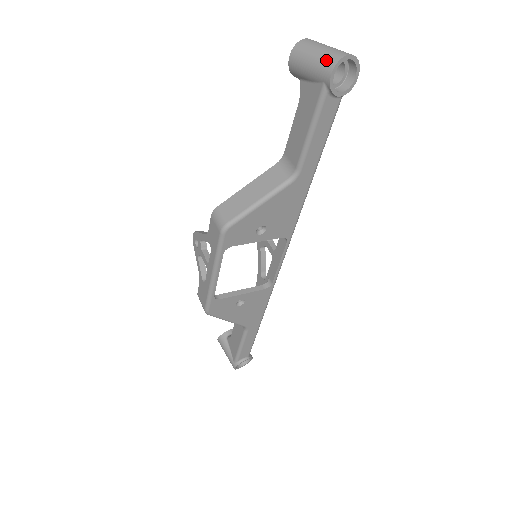
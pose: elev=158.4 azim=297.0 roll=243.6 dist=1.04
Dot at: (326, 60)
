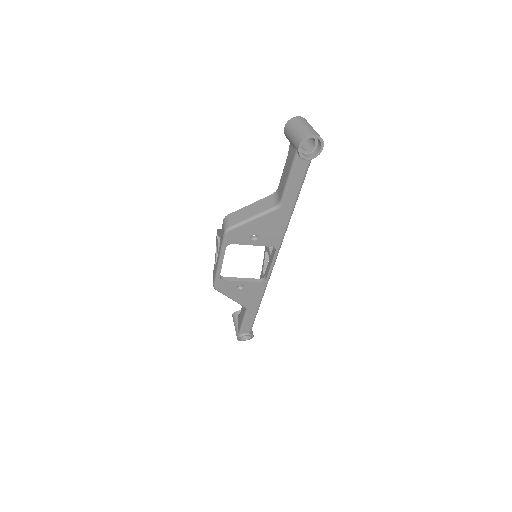
Dot at: (299, 135)
